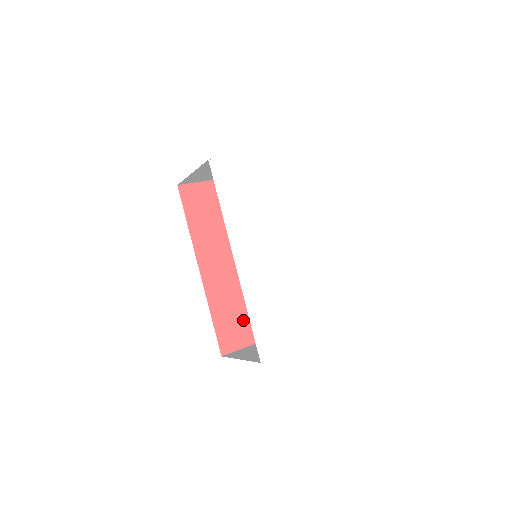
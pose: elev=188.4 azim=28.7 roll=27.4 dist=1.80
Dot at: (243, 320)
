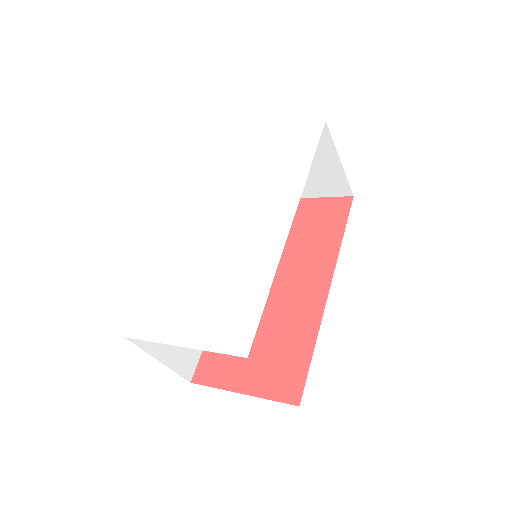
Dot at: occluded
